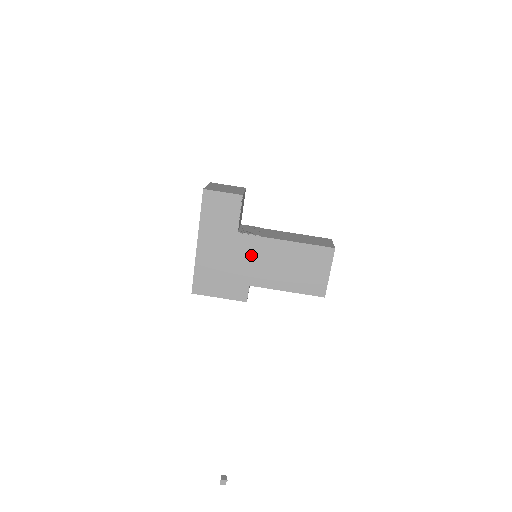
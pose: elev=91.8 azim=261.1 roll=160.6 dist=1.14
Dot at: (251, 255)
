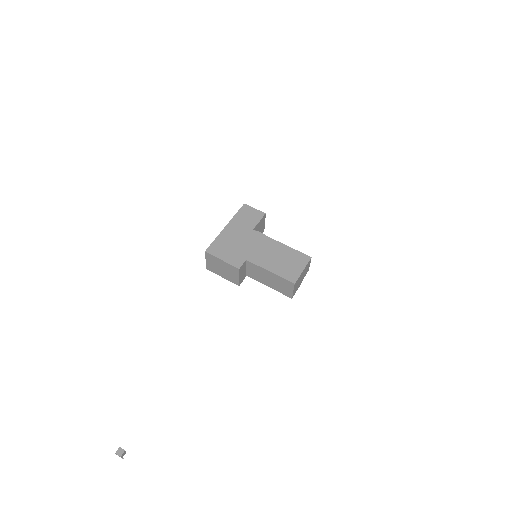
Dot at: (256, 243)
